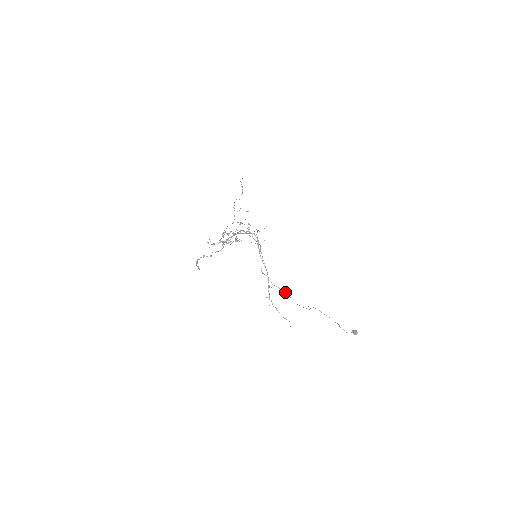
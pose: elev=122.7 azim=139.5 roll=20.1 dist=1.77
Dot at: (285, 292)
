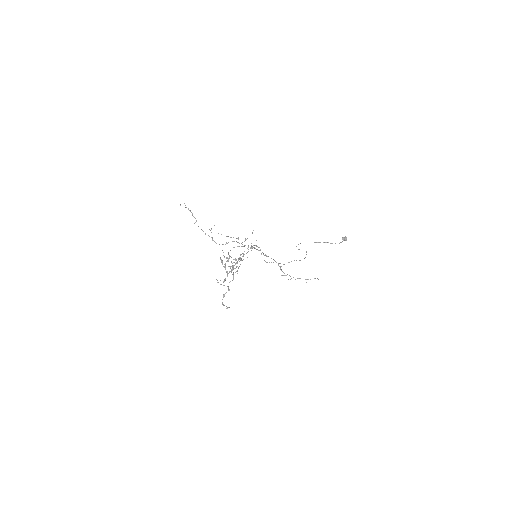
Dot at: occluded
